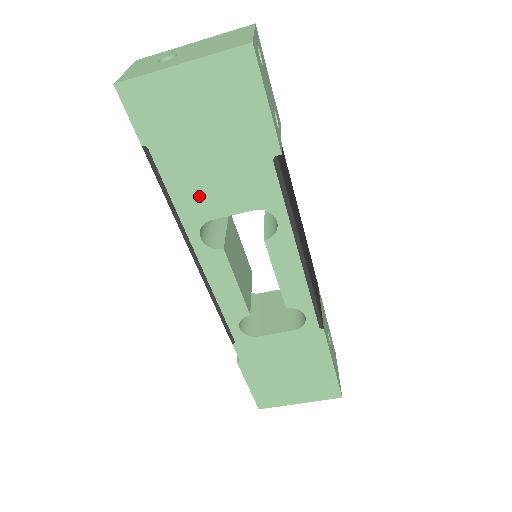
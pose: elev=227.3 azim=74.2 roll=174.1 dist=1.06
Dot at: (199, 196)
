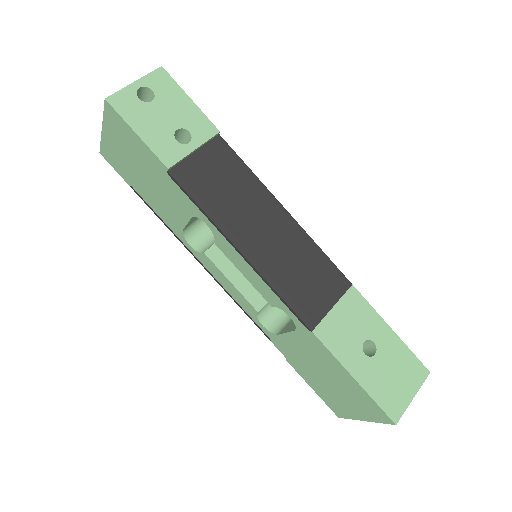
Dot at: (167, 213)
